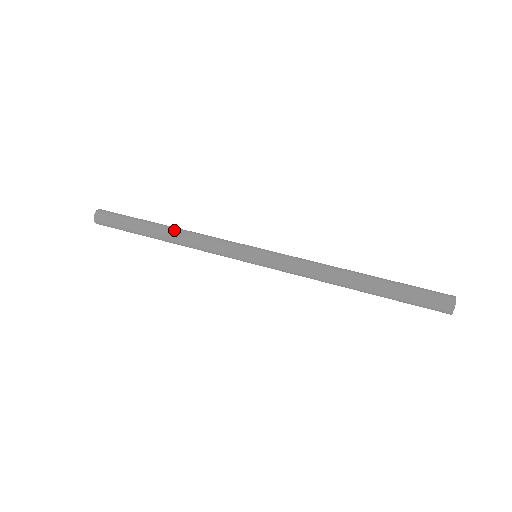
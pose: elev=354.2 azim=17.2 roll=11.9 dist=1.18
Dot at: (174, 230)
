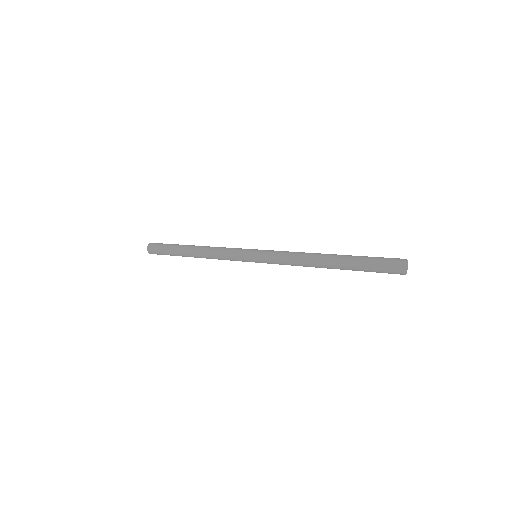
Dot at: (198, 249)
